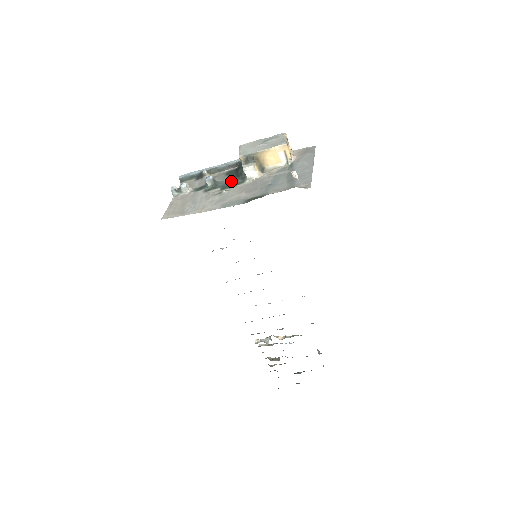
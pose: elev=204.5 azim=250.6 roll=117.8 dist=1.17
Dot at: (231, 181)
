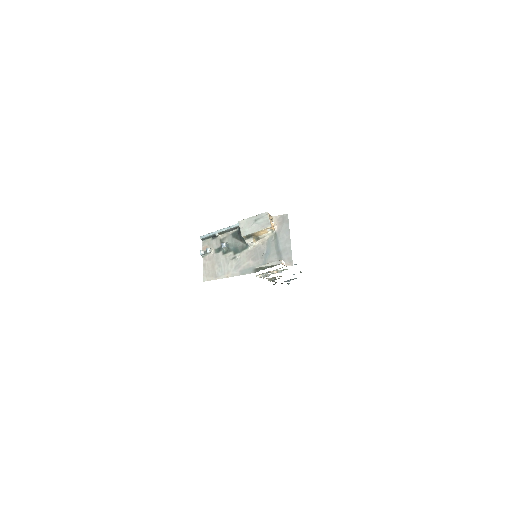
Dot at: (238, 245)
